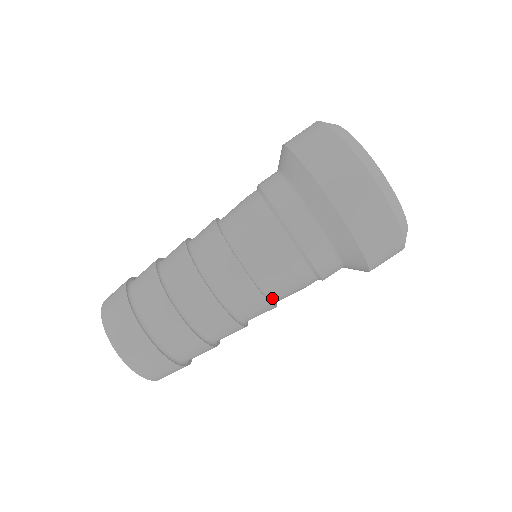
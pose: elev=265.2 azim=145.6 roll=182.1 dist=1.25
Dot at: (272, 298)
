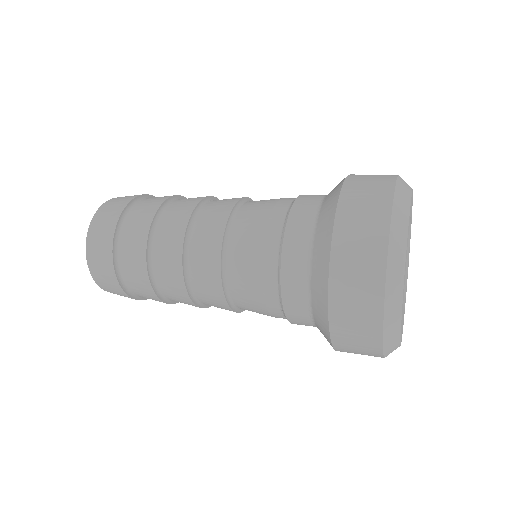
Dot at: (229, 287)
